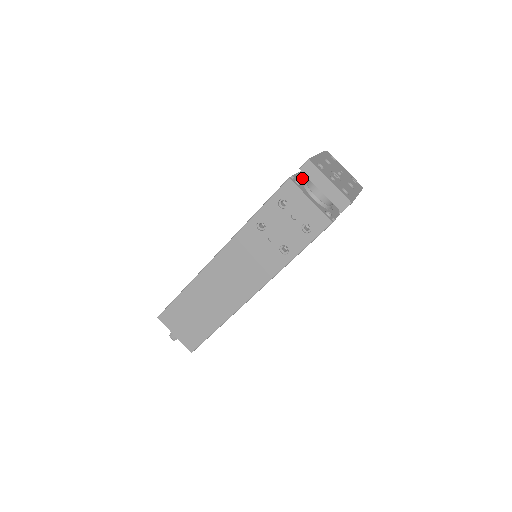
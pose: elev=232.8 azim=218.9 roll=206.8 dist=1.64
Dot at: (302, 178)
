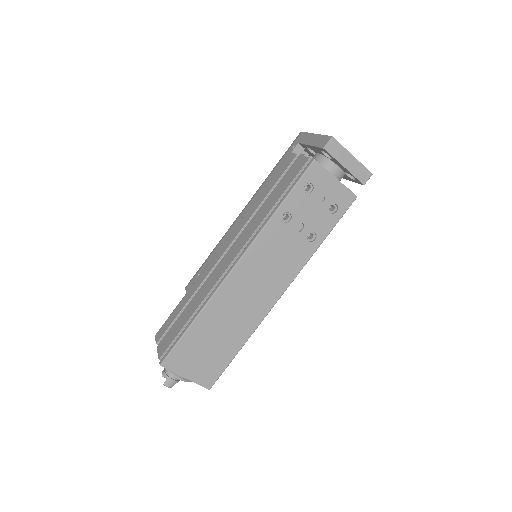
Dot at: occluded
